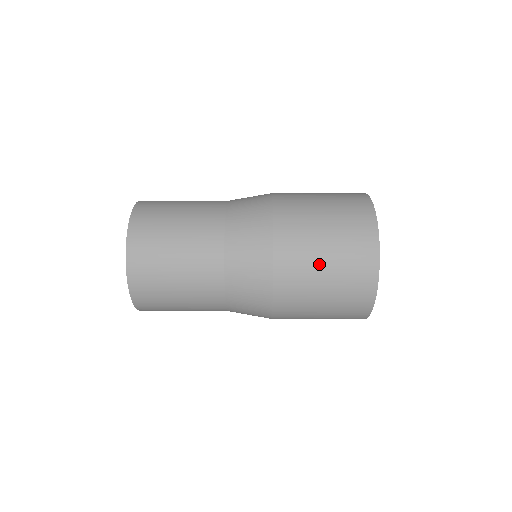
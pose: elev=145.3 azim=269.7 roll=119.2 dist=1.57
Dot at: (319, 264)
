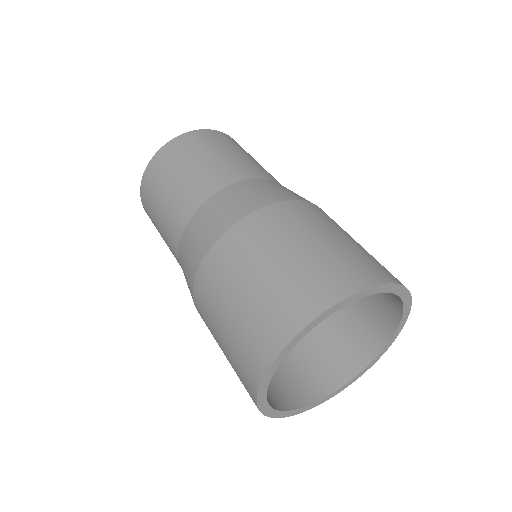
Dot at: (283, 248)
